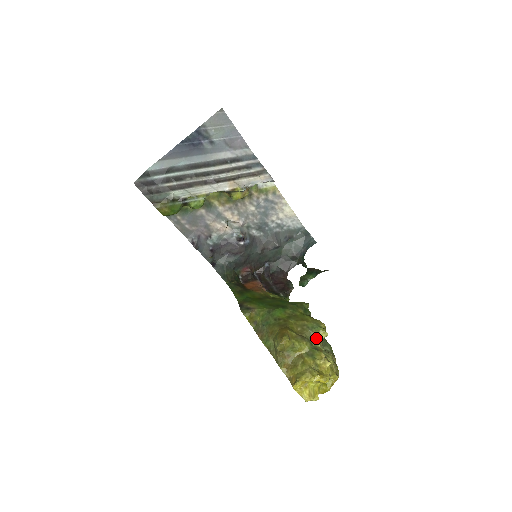
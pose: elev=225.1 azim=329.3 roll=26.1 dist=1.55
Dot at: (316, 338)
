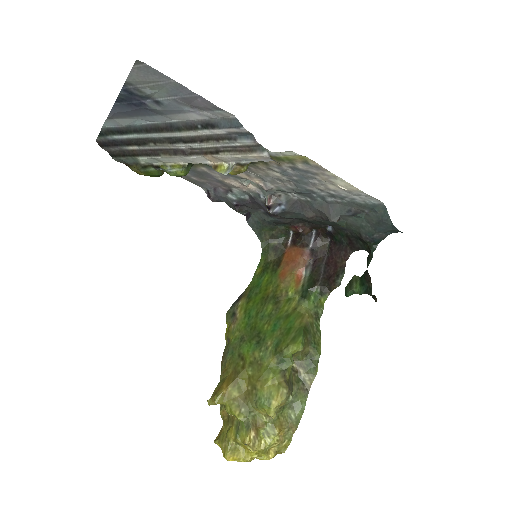
Dot at: (260, 411)
